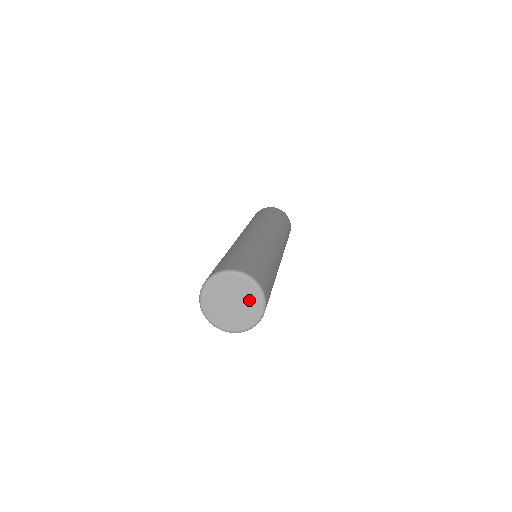
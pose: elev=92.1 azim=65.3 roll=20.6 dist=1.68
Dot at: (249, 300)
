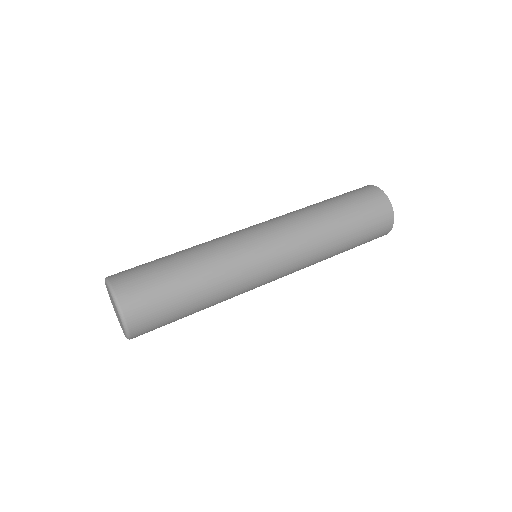
Dot at: occluded
